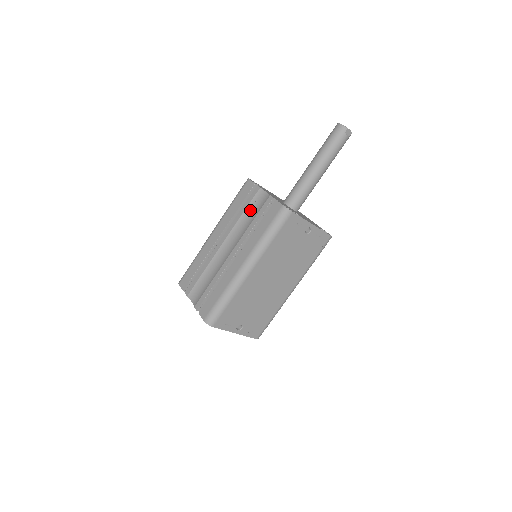
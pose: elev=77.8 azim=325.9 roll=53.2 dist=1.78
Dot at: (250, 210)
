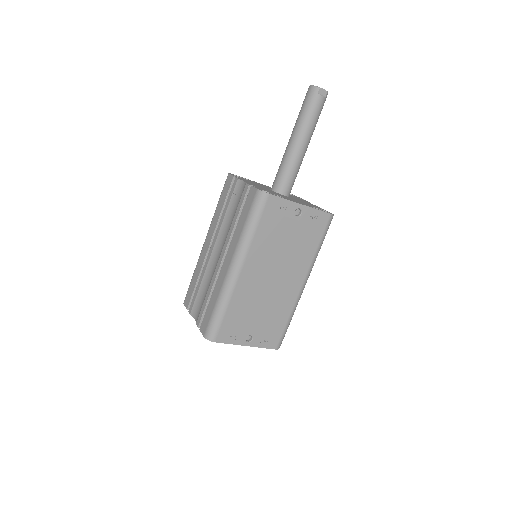
Dot at: (232, 205)
